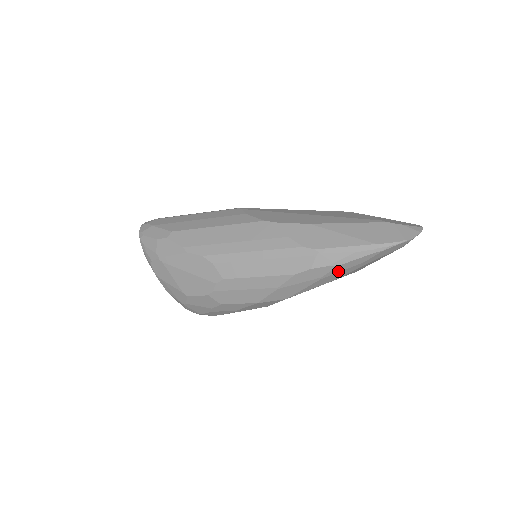
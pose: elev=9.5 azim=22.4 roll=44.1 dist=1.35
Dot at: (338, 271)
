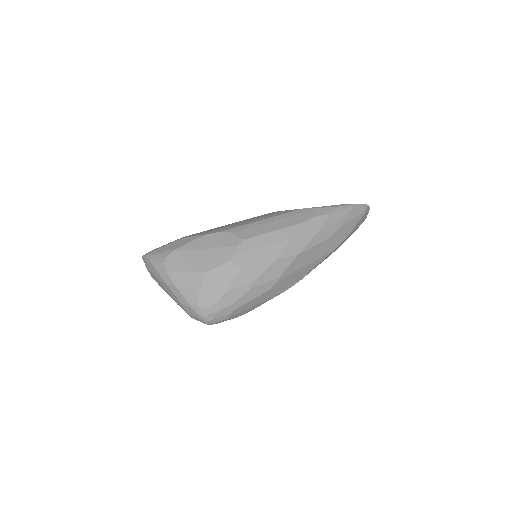
Dot at: (331, 222)
